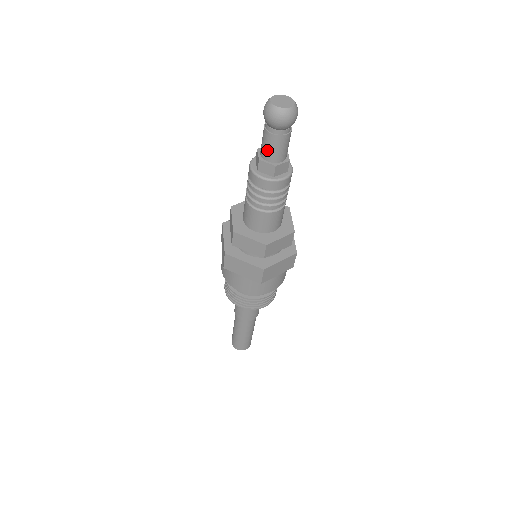
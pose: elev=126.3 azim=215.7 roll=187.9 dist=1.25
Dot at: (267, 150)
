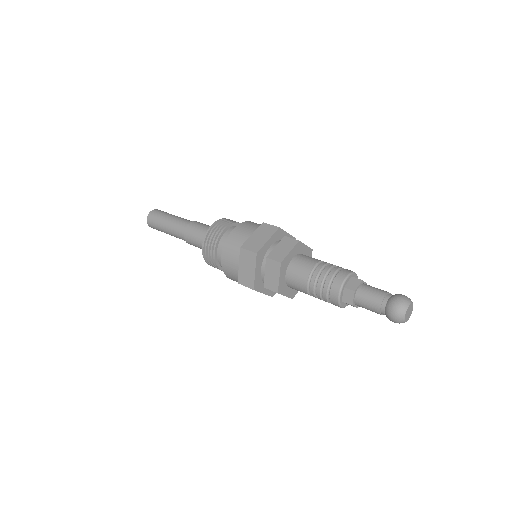
Dot at: (365, 299)
